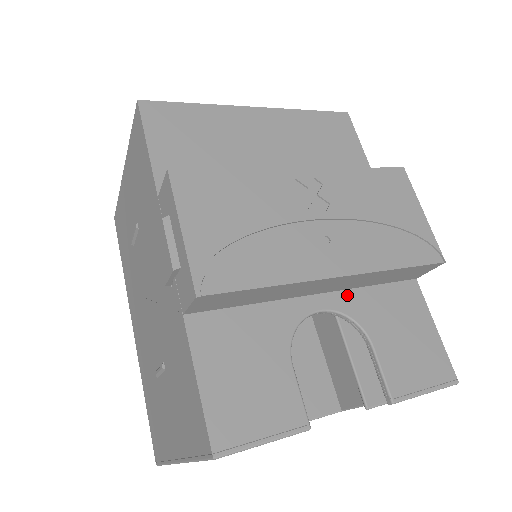
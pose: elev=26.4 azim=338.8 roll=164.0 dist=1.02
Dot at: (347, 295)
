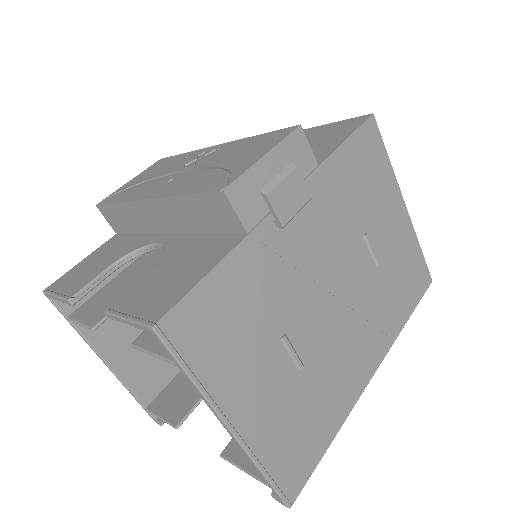
Dot at: (183, 237)
